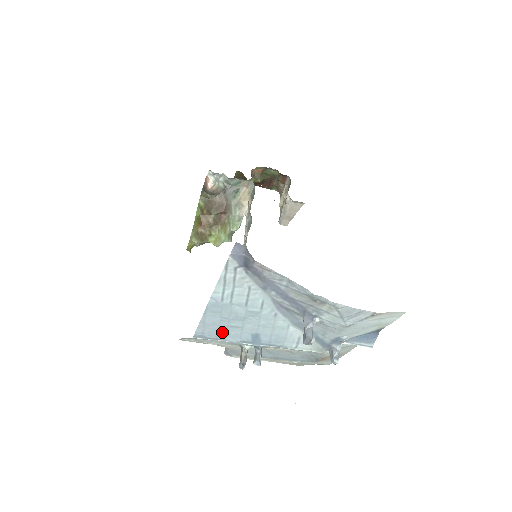
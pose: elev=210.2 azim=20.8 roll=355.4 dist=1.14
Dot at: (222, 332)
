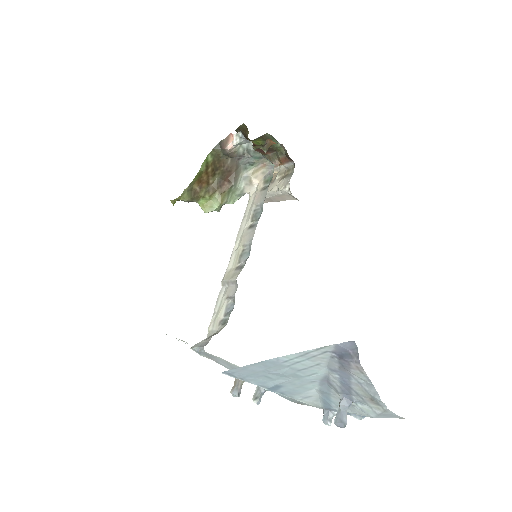
Dot at: (252, 376)
